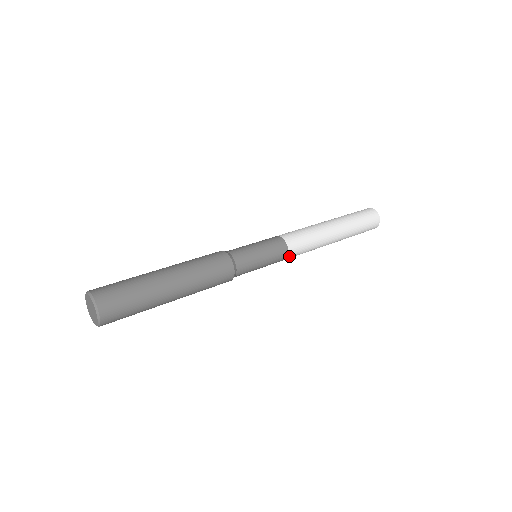
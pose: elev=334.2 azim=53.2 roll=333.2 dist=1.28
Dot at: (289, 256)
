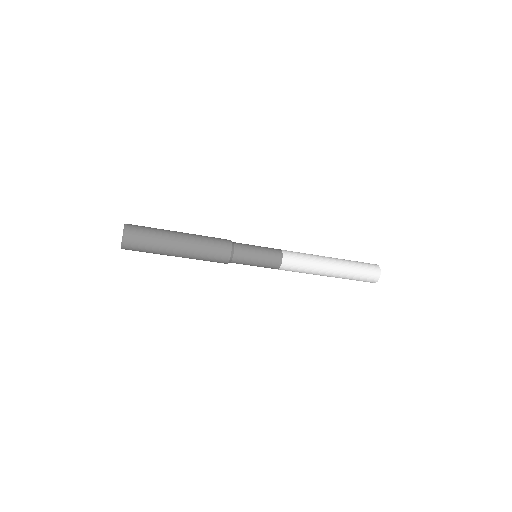
Dot at: (284, 252)
